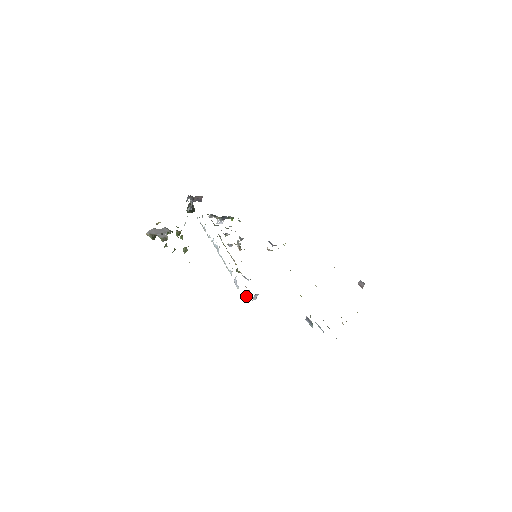
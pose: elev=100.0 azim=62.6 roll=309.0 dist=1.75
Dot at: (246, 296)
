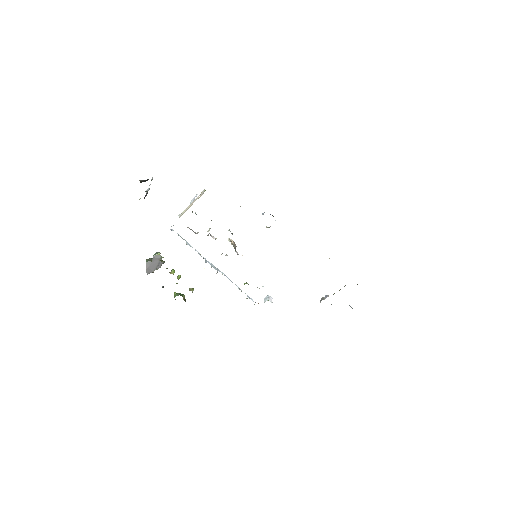
Dot at: occluded
